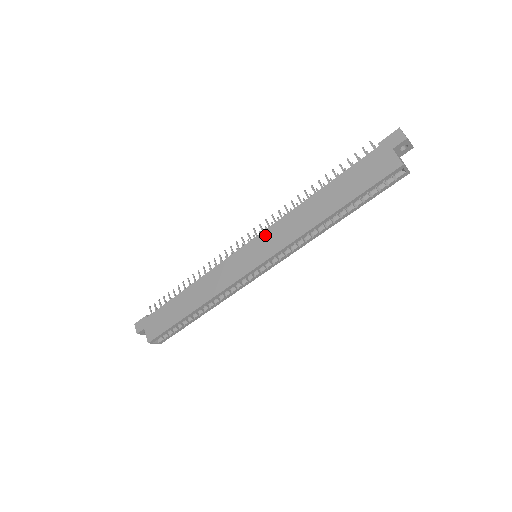
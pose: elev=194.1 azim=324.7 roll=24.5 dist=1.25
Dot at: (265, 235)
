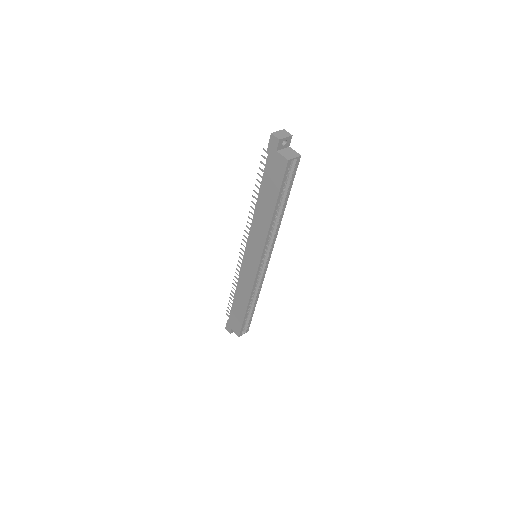
Dot at: (250, 243)
